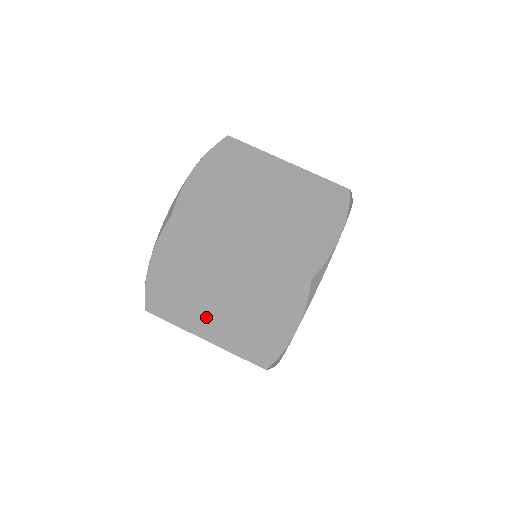
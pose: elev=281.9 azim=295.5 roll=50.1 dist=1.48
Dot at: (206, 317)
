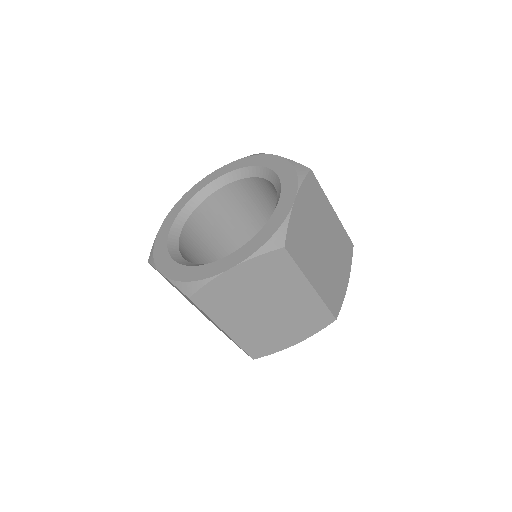
Dot at: (241, 318)
